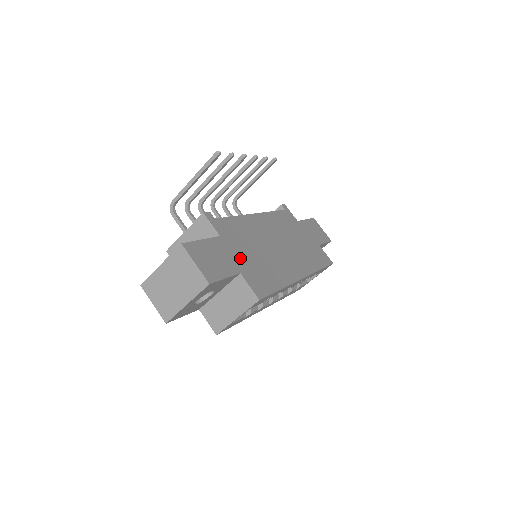
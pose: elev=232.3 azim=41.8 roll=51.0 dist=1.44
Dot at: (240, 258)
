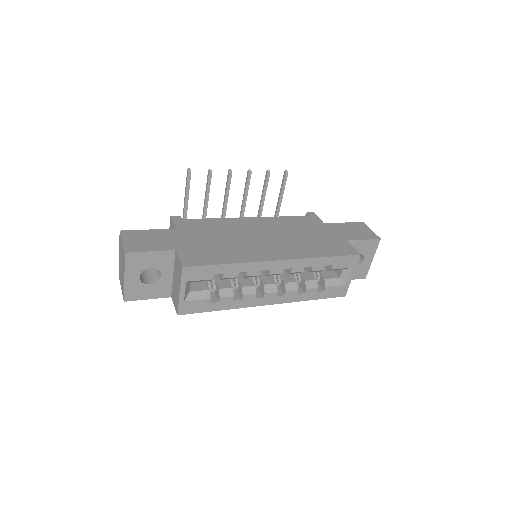
Dot at: (188, 242)
